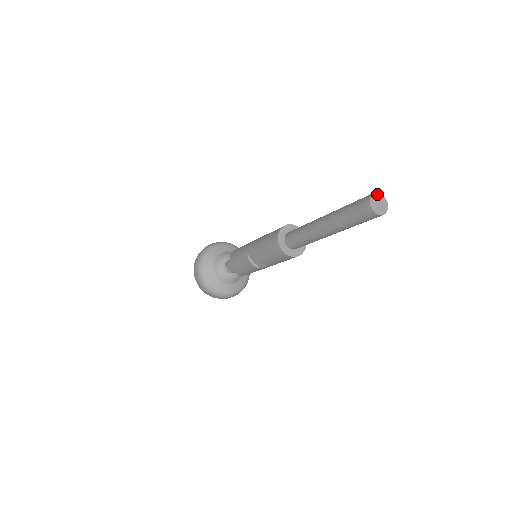
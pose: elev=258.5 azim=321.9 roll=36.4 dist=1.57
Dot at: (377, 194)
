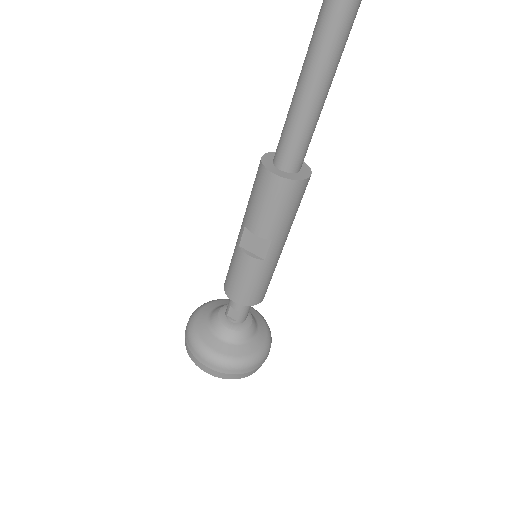
Dot at: out of frame
